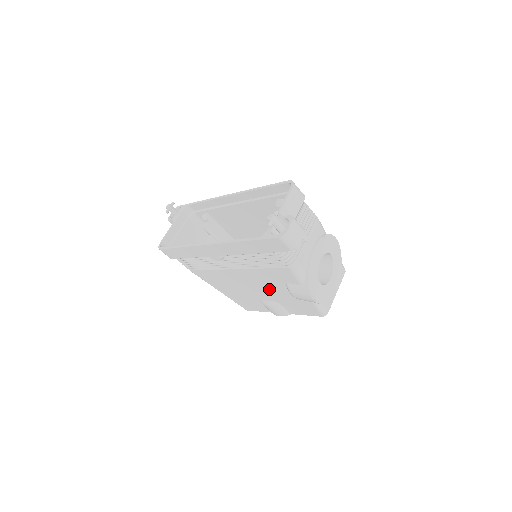
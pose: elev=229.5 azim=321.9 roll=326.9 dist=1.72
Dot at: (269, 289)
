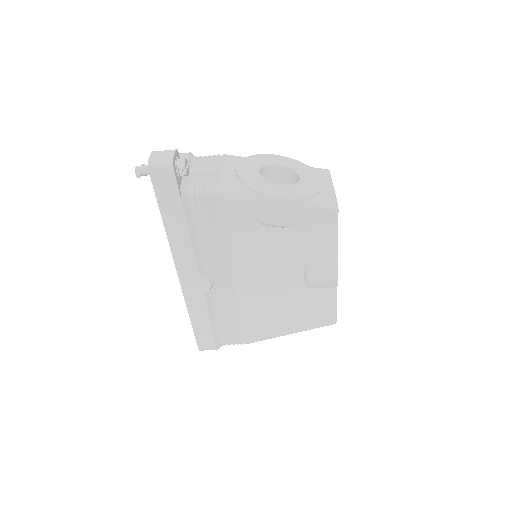
Dot at: (274, 255)
